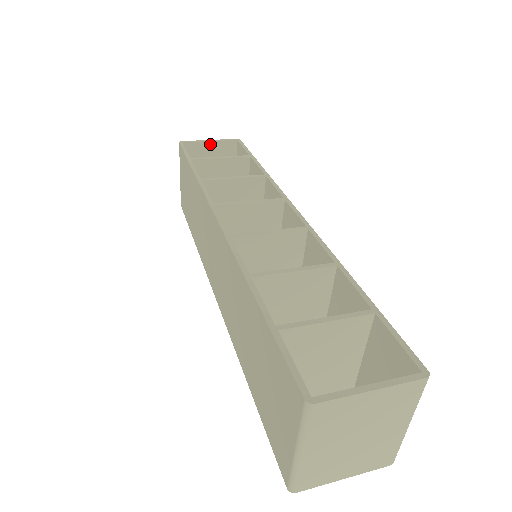
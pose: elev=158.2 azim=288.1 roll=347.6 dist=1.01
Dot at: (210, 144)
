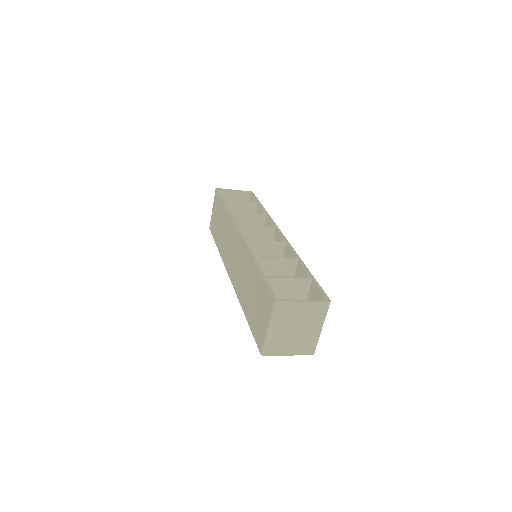
Dot at: (234, 192)
